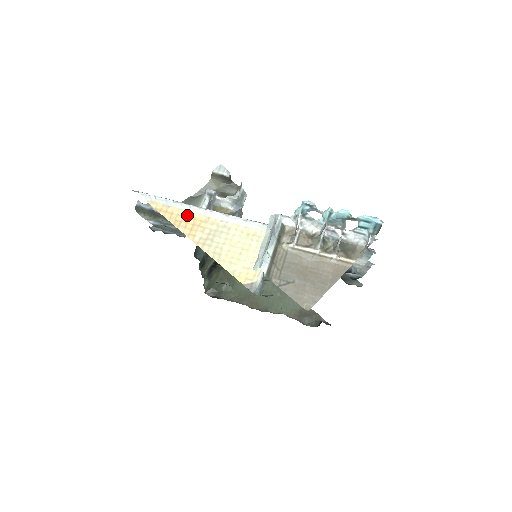
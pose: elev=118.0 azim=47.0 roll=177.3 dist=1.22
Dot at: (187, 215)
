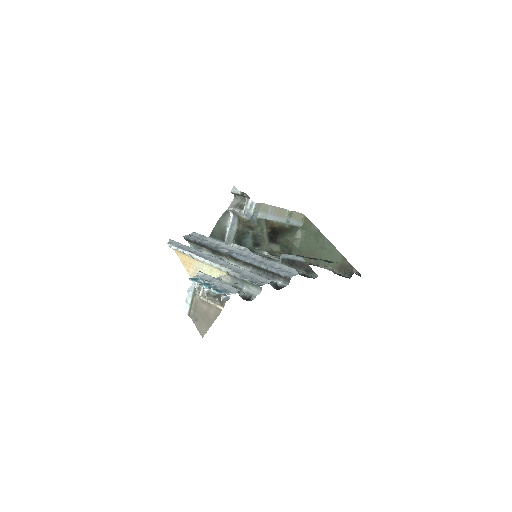
Dot at: (187, 257)
